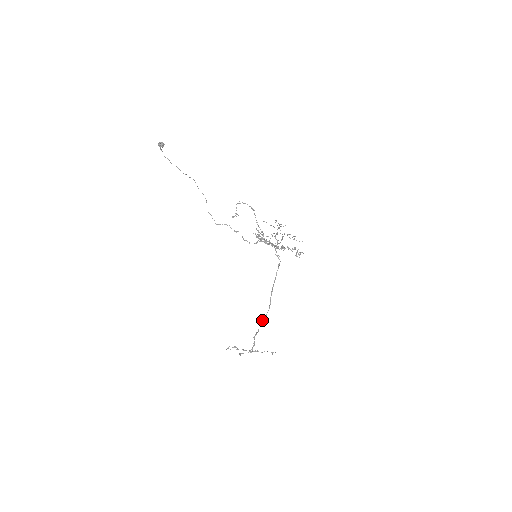
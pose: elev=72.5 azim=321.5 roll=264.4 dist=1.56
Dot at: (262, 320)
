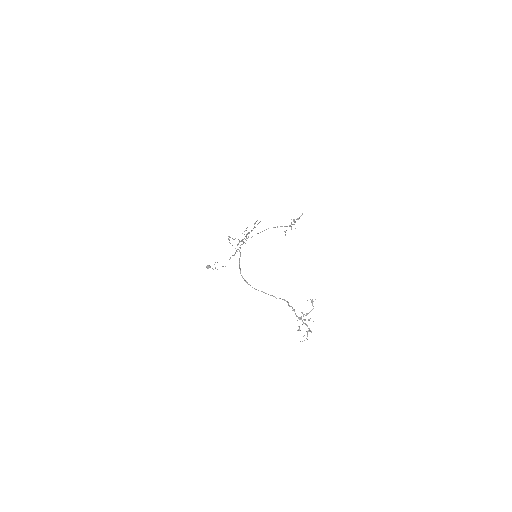
Dot at: (247, 283)
